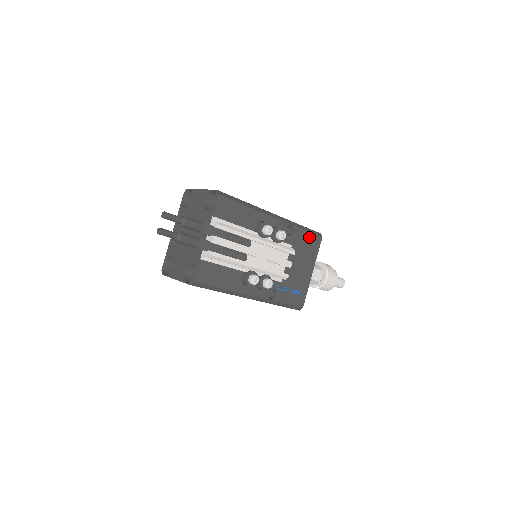
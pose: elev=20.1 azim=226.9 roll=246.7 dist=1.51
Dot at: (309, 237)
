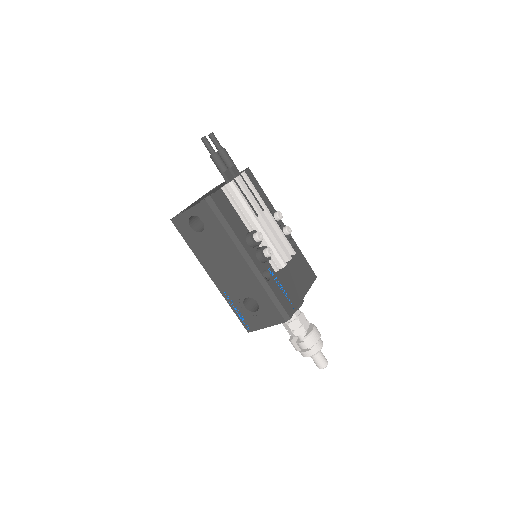
Dot at: (306, 265)
